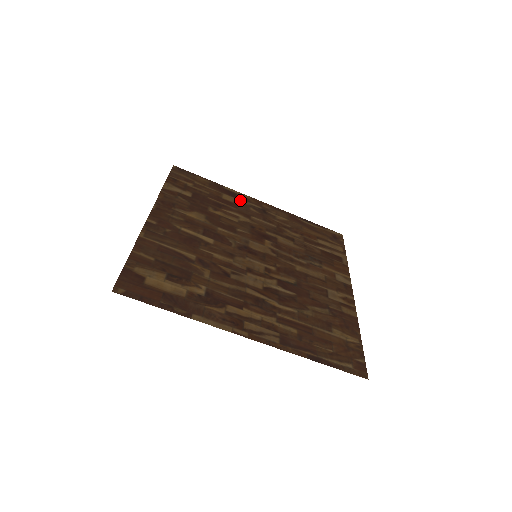
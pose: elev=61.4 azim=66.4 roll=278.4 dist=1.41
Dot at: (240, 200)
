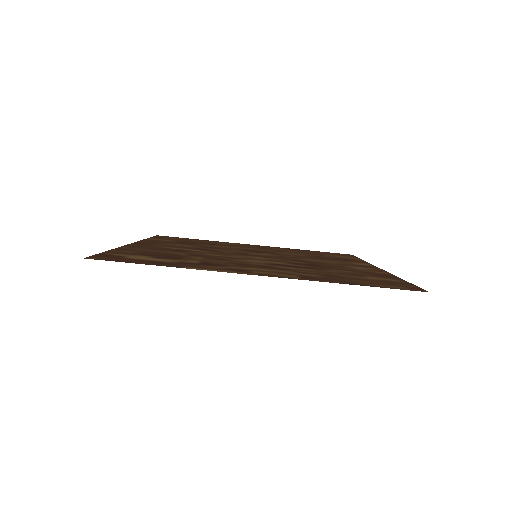
Dot at: (231, 244)
